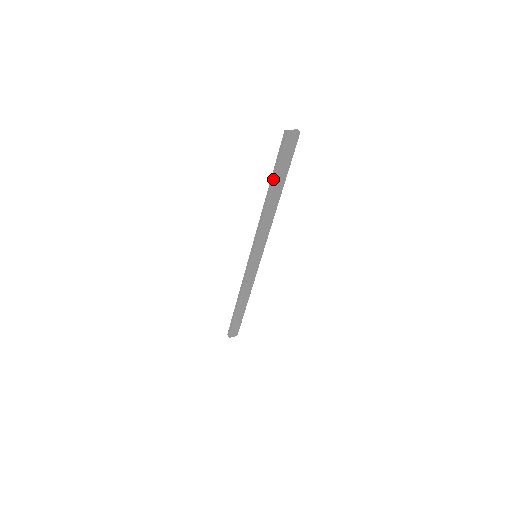
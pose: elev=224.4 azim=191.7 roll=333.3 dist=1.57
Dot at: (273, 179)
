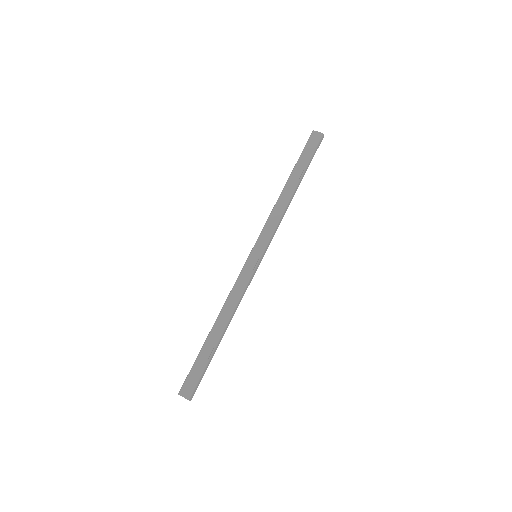
Dot at: (294, 168)
